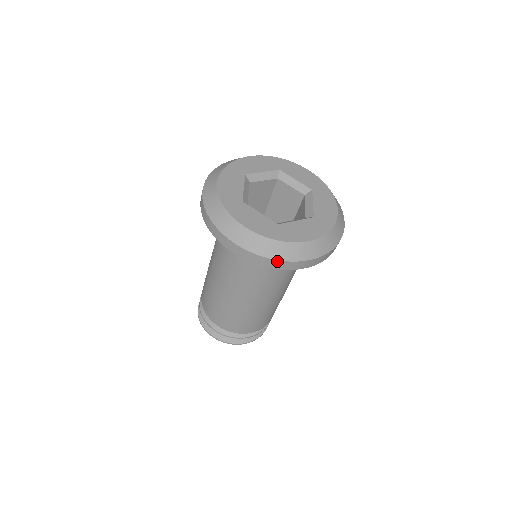
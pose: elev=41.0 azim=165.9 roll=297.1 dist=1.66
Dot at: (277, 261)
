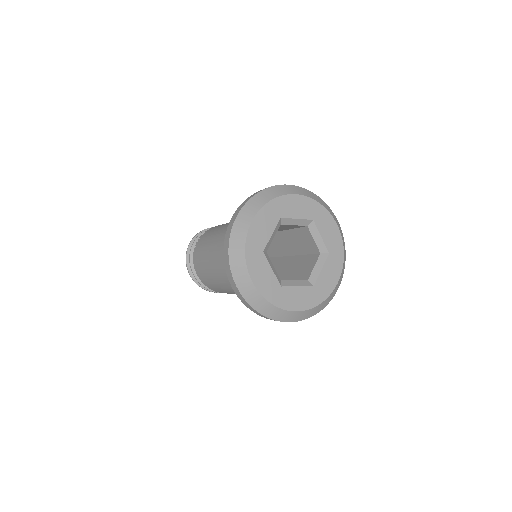
Dot at: (321, 309)
